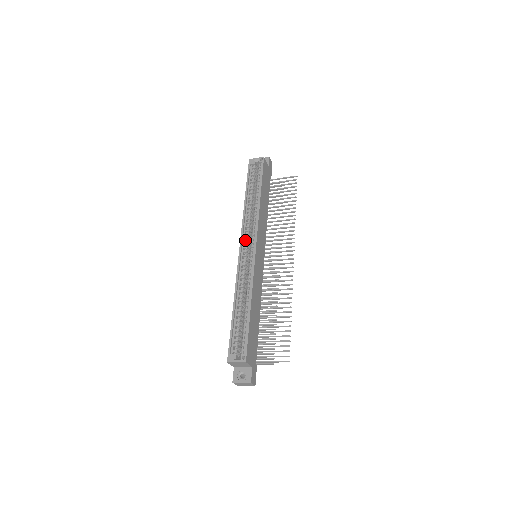
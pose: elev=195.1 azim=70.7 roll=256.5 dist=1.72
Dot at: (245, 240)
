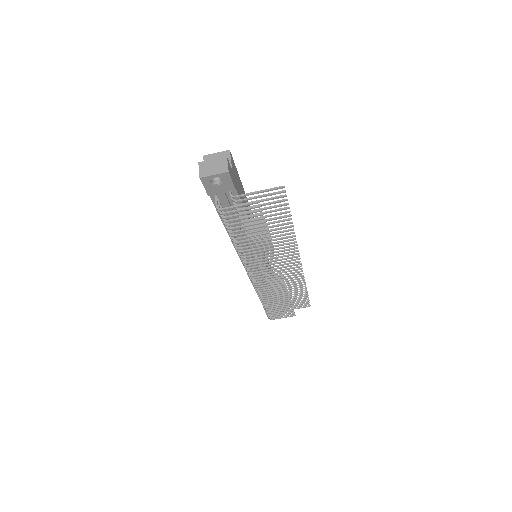
Dot at: occluded
